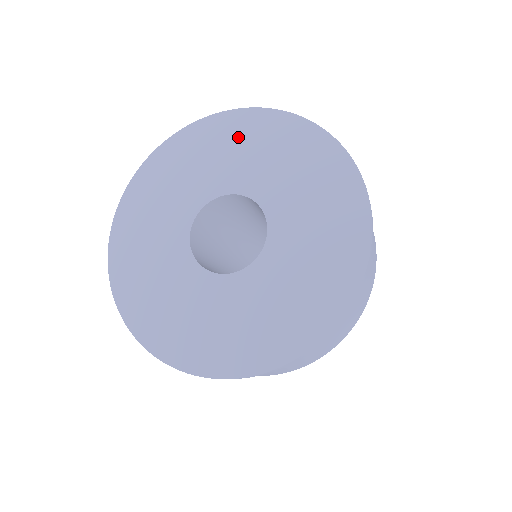
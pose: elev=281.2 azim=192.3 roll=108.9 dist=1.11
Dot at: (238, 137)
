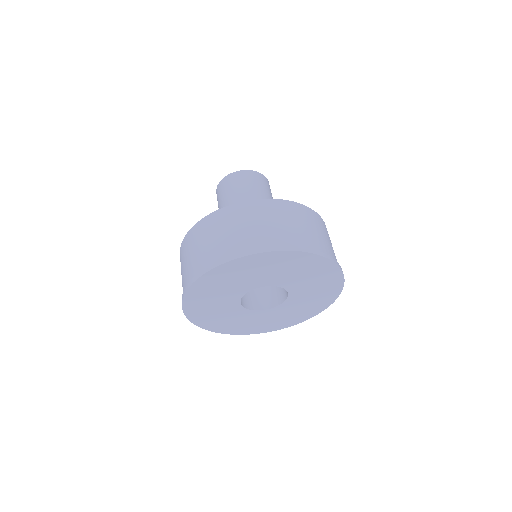
Dot at: (317, 273)
